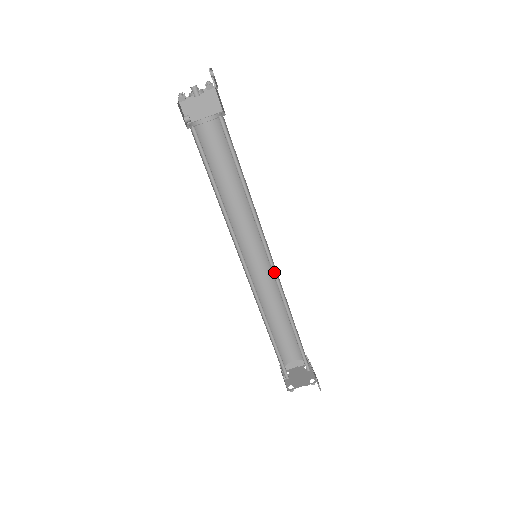
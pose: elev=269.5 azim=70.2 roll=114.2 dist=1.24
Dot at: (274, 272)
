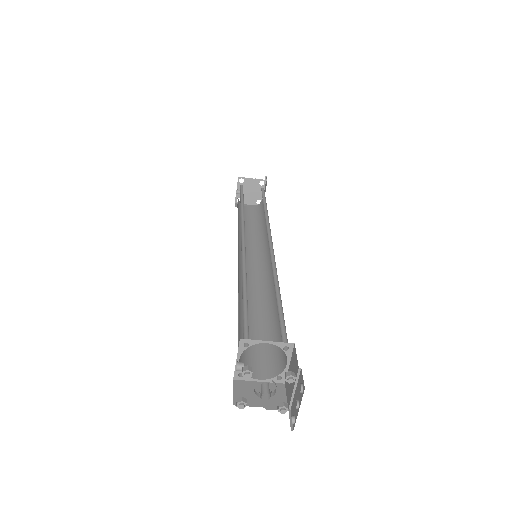
Dot at: (265, 257)
